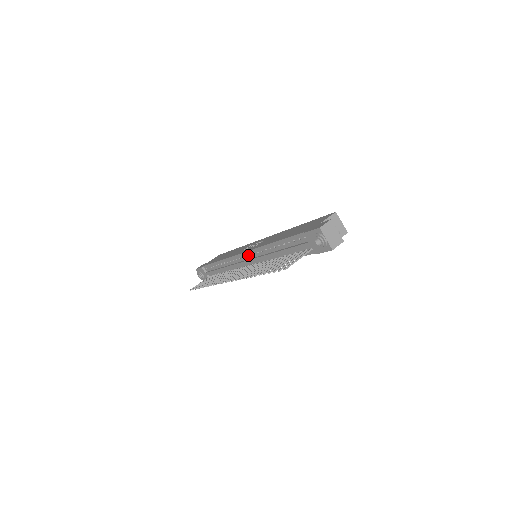
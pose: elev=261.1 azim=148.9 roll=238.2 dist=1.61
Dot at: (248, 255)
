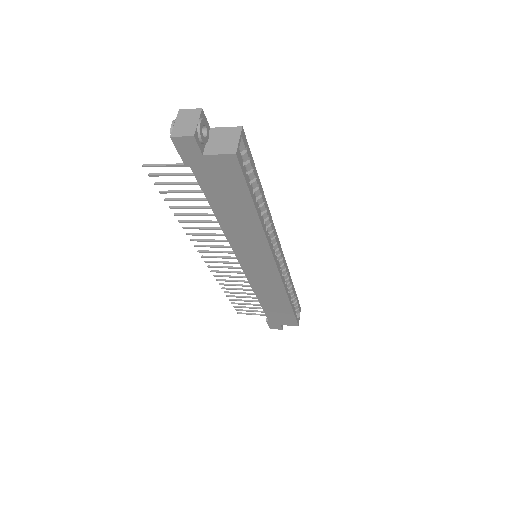
Dot at: occluded
